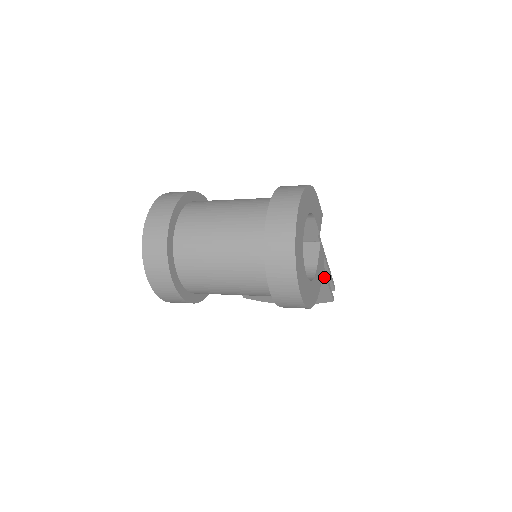
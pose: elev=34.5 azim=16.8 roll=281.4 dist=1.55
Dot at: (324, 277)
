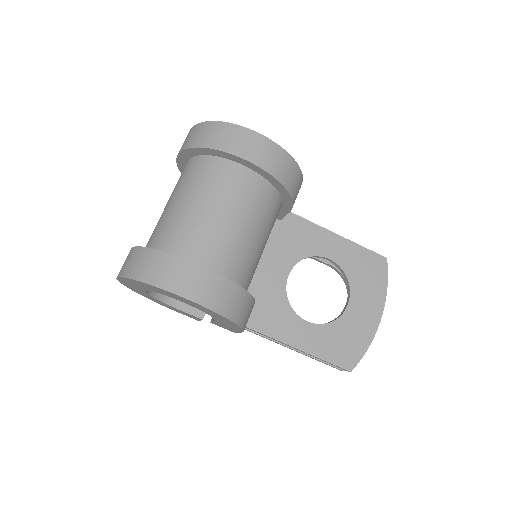
Dot at: (335, 235)
